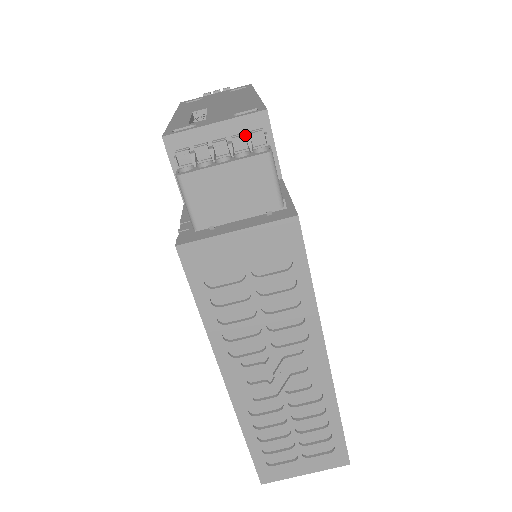
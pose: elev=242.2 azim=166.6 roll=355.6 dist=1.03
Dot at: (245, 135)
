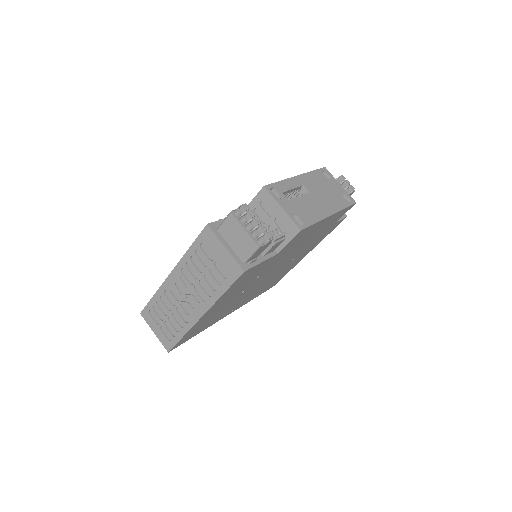
Dot at: (286, 225)
